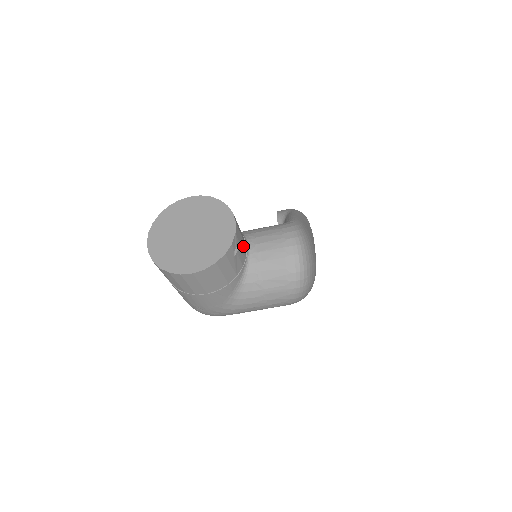
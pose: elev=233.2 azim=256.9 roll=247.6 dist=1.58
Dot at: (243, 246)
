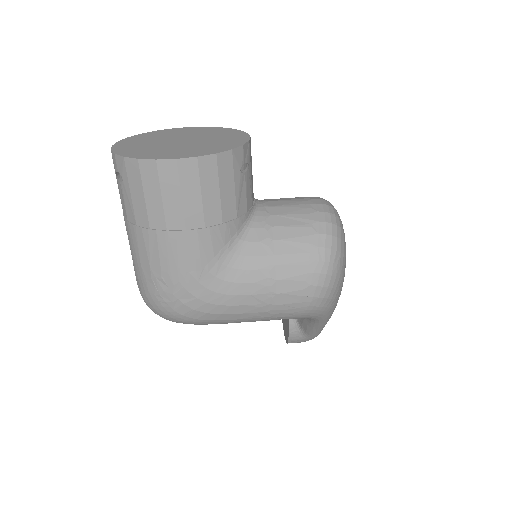
Dot at: (252, 185)
